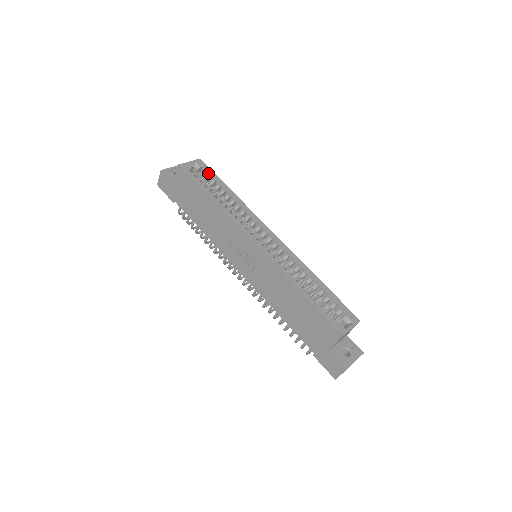
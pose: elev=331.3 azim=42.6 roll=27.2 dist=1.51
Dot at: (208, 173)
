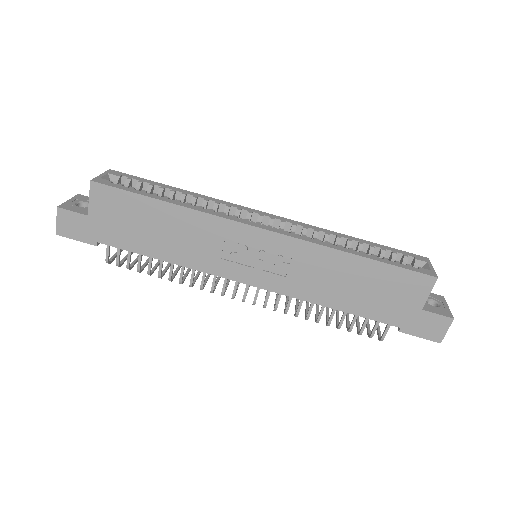
Dot at: (135, 180)
